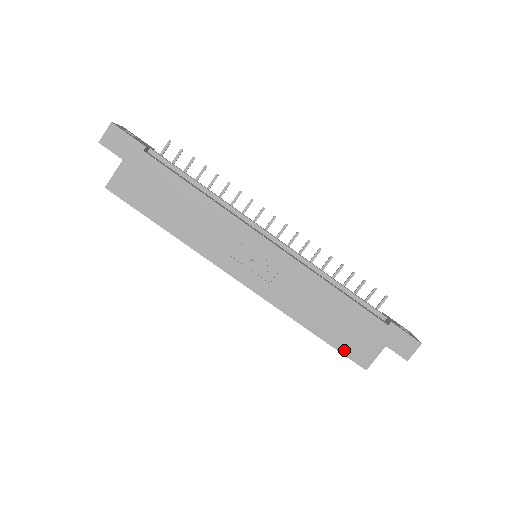
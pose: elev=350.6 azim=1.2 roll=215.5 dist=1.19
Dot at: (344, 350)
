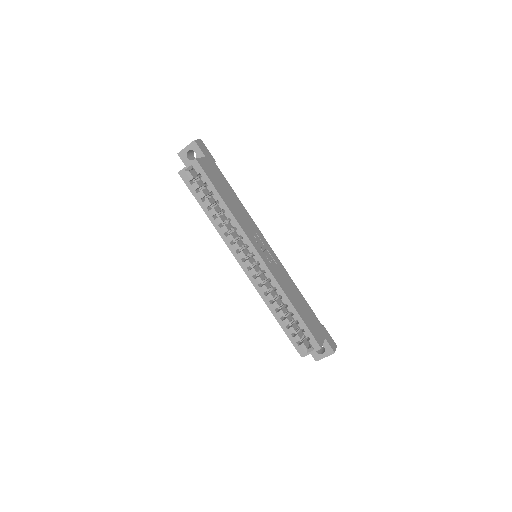
Dot at: (310, 329)
